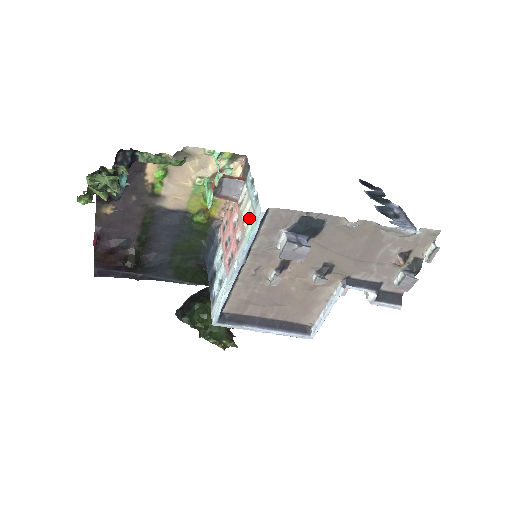
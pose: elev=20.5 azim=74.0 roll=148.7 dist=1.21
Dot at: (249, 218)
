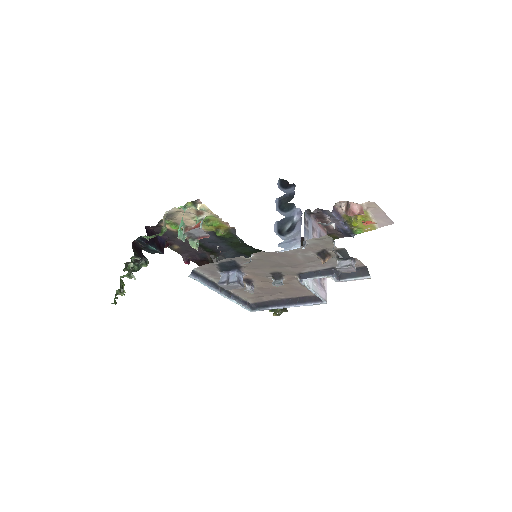
Dot at: occluded
